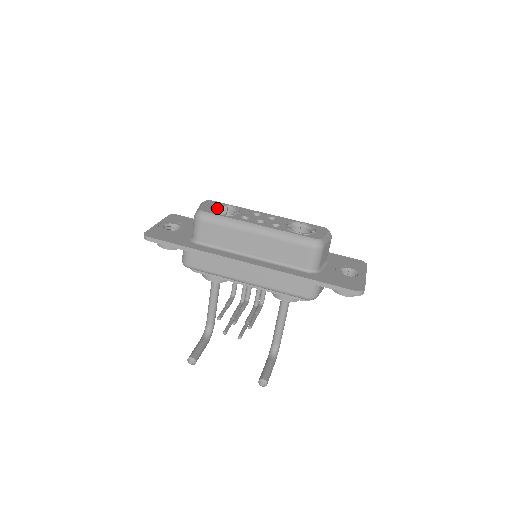
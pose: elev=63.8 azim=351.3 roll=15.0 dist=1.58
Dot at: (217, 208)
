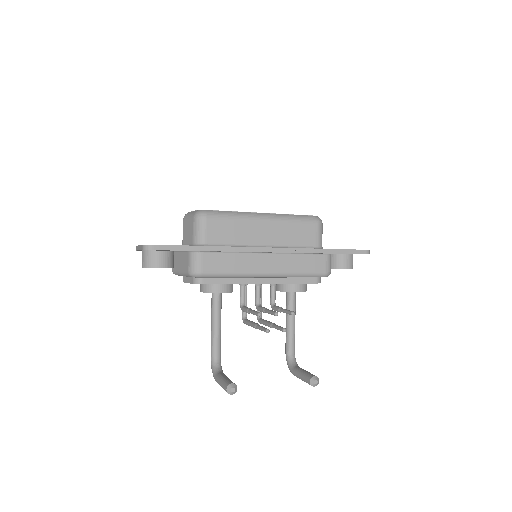
Dot at: occluded
